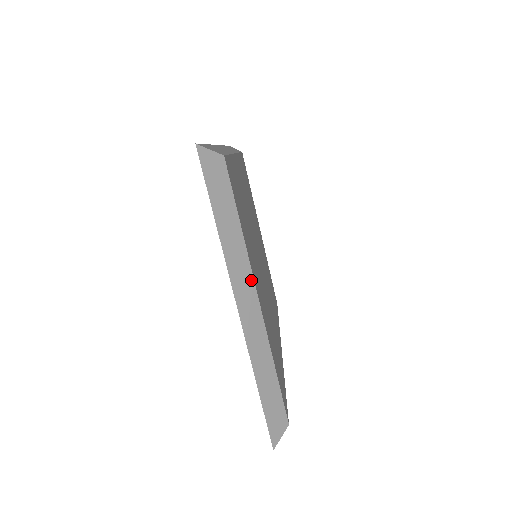
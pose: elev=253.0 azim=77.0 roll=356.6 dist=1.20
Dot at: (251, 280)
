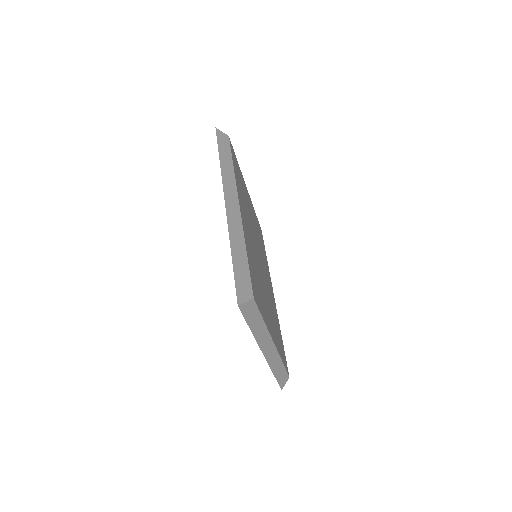
Dot at: (270, 339)
